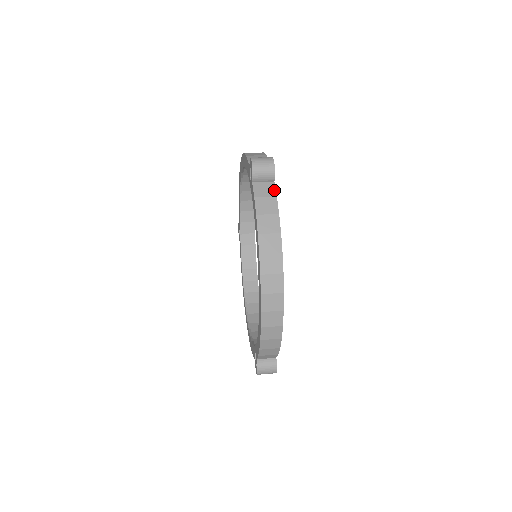
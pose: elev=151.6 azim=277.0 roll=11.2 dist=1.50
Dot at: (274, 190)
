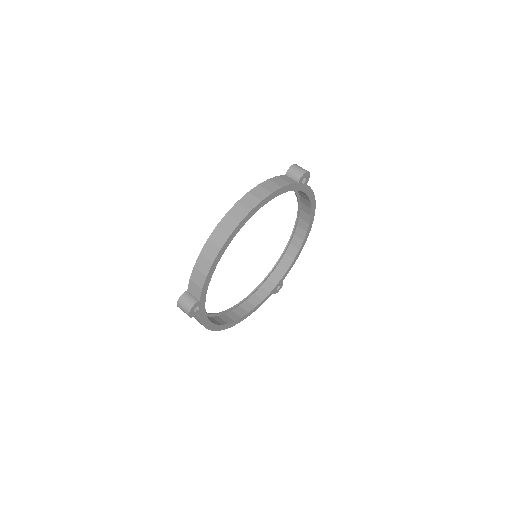
Dot at: (293, 182)
